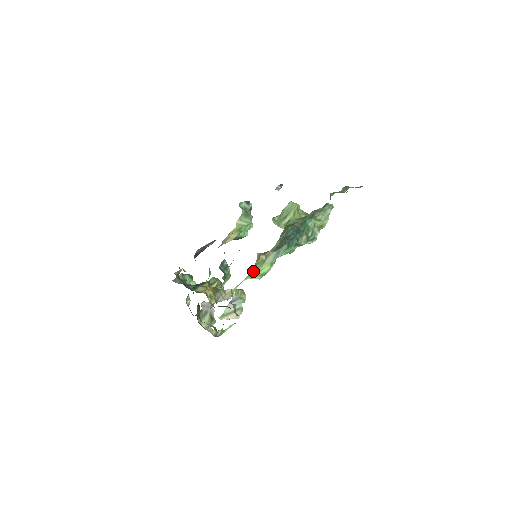
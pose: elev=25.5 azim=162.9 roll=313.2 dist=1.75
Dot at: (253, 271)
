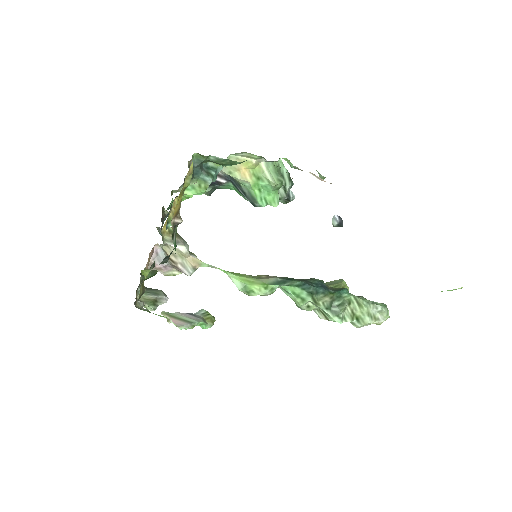
Dot at: (240, 274)
